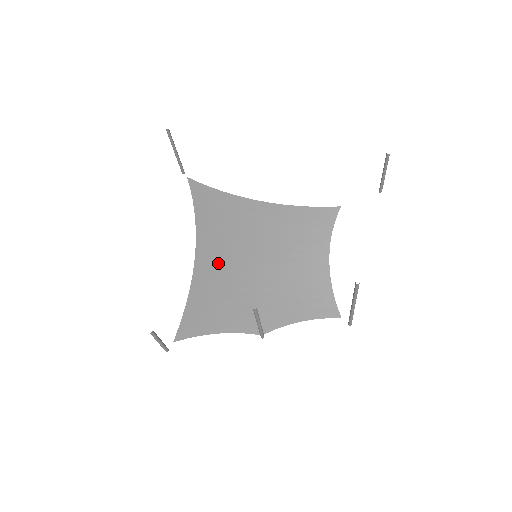
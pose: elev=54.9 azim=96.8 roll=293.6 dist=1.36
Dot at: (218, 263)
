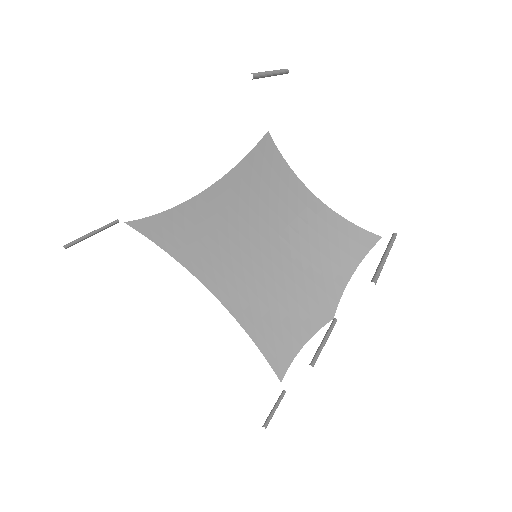
Dot at: (237, 289)
